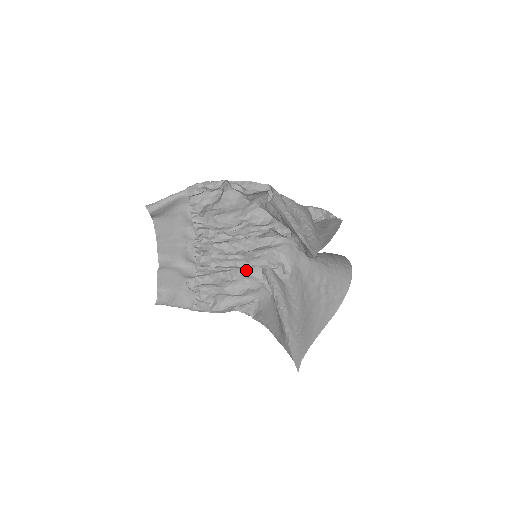
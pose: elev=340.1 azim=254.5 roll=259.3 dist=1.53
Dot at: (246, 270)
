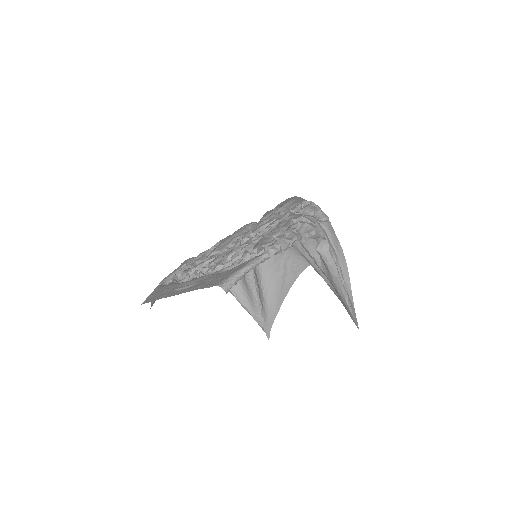
Dot at: occluded
